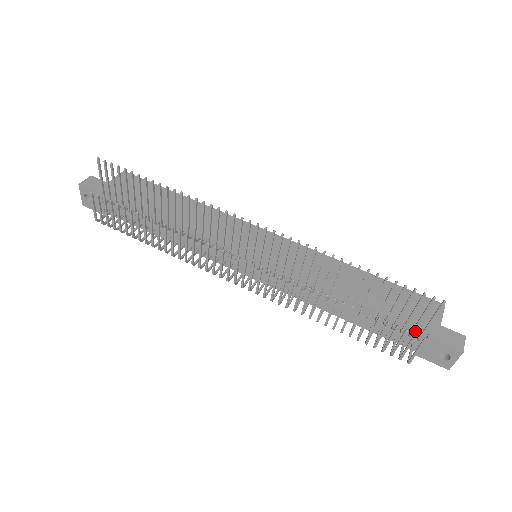
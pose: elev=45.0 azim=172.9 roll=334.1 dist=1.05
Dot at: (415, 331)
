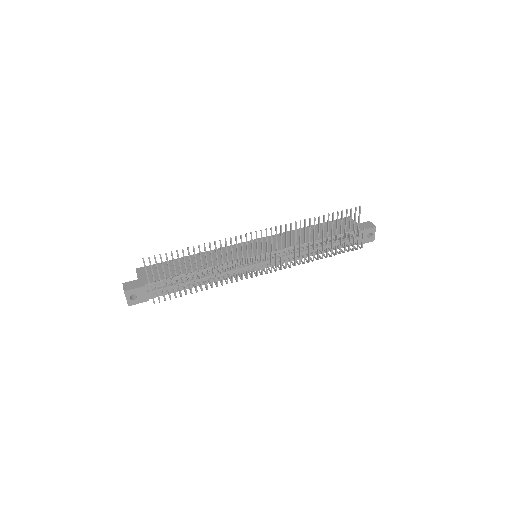
Dot at: (352, 233)
